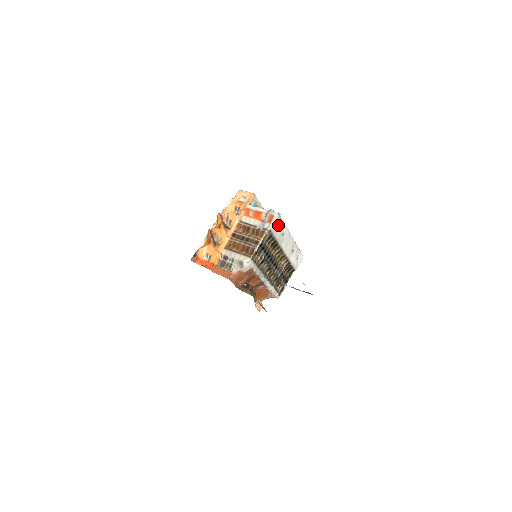
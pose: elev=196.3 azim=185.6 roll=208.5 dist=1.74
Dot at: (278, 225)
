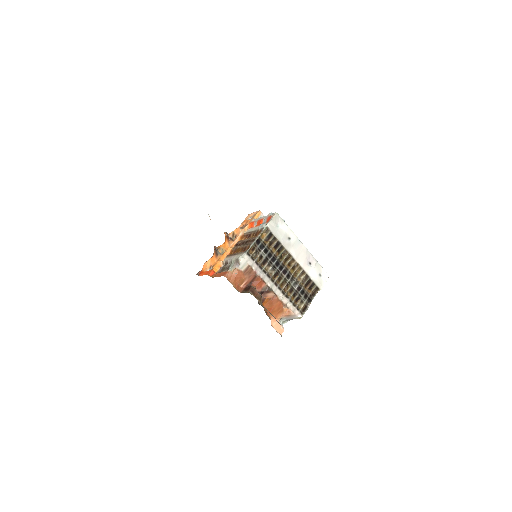
Dot at: (279, 226)
